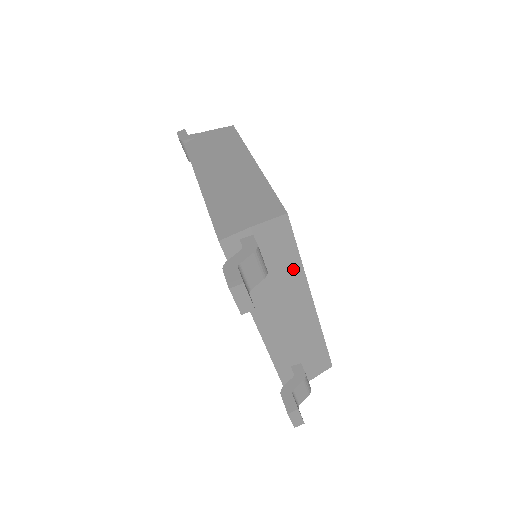
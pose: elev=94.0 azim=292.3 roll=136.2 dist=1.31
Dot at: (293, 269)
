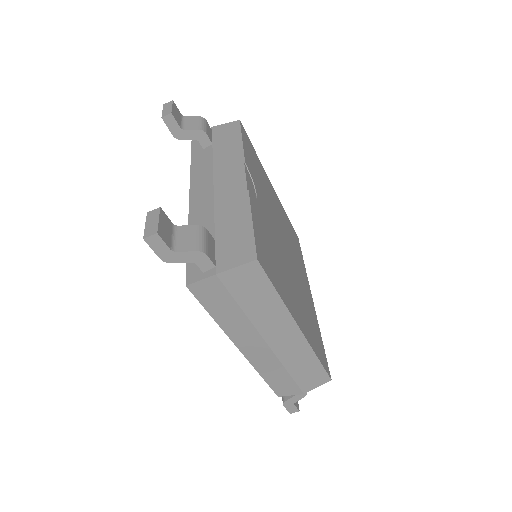
Dot at: occluded
